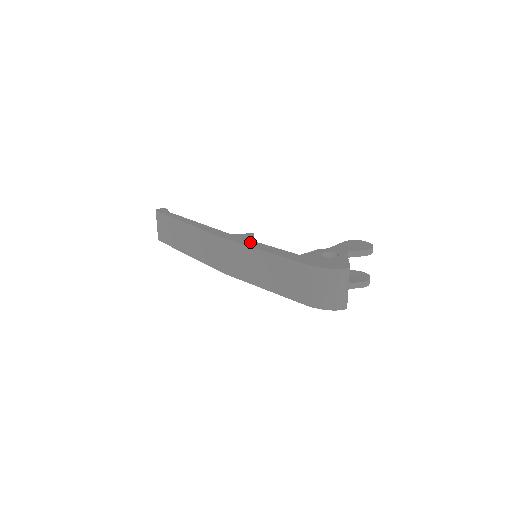
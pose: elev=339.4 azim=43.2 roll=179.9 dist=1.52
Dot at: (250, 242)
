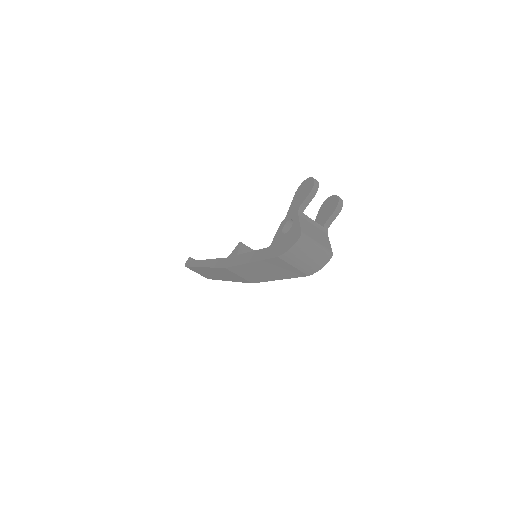
Dot at: (239, 258)
